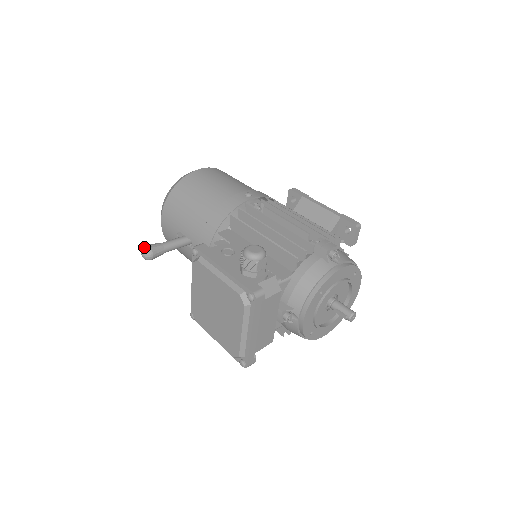
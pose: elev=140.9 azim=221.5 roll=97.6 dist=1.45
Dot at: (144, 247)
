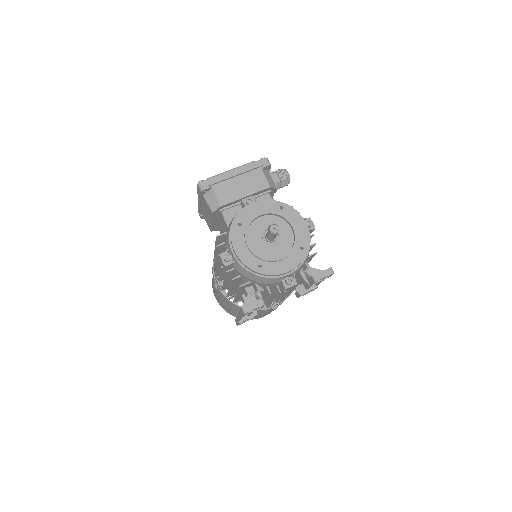
Dot at: occluded
